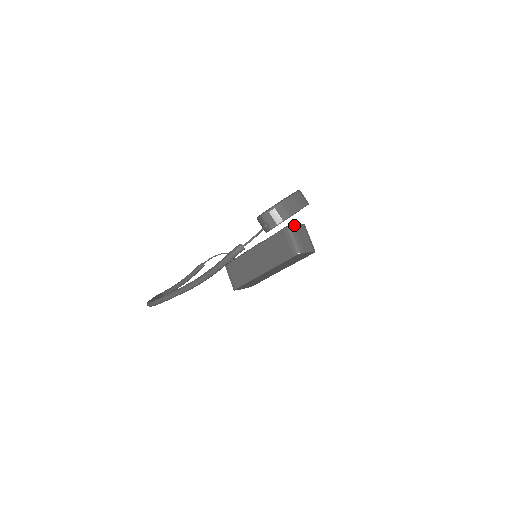
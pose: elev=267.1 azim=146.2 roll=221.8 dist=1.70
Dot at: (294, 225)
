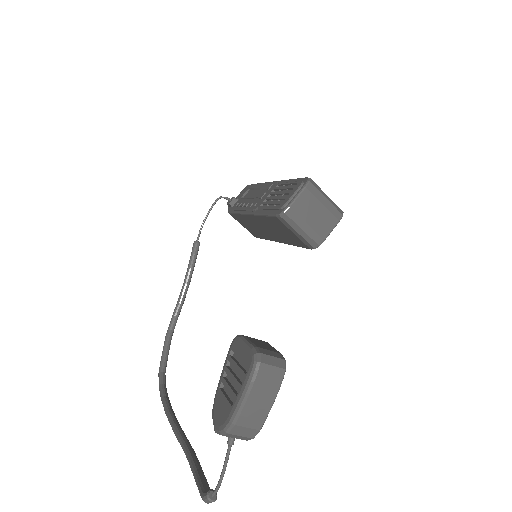
Dot at: (290, 205)
